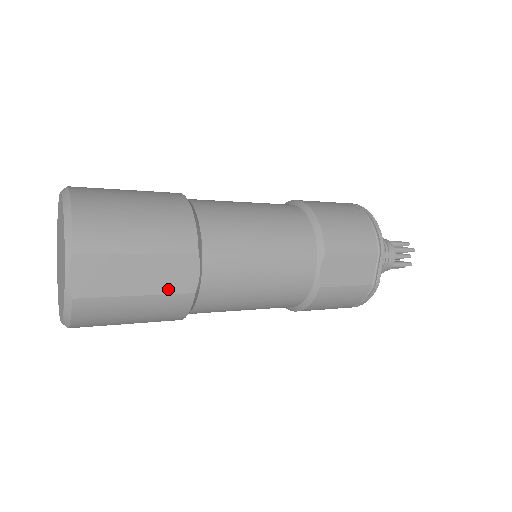
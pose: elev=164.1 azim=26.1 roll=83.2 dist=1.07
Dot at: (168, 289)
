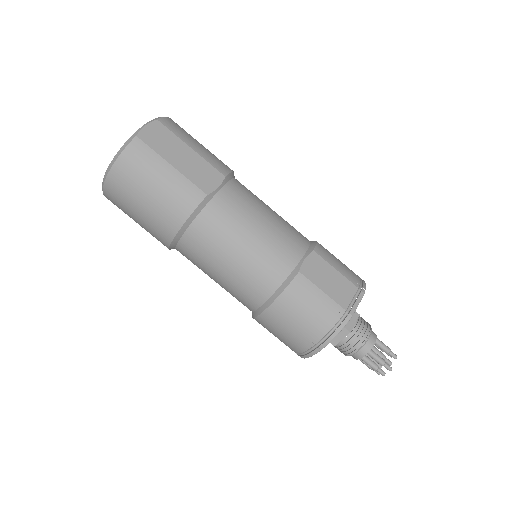
Dot at: (192, 178)
